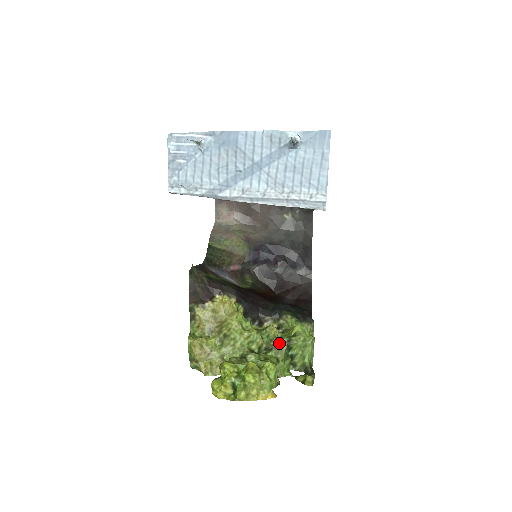
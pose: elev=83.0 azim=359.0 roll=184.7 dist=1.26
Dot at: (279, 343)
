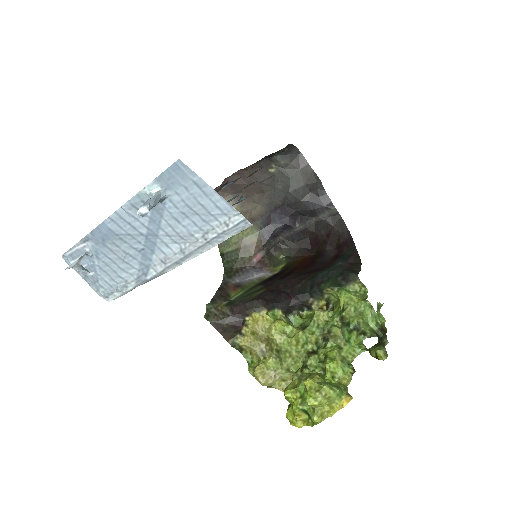
Dot at: (330, 331)
